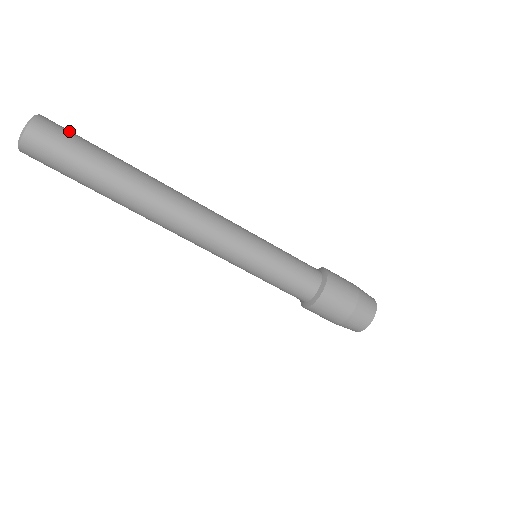
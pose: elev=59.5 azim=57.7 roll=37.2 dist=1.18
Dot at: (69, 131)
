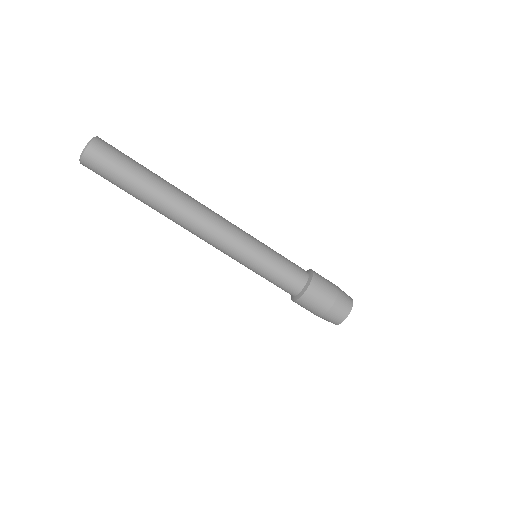
Dot at: (117, 150)
